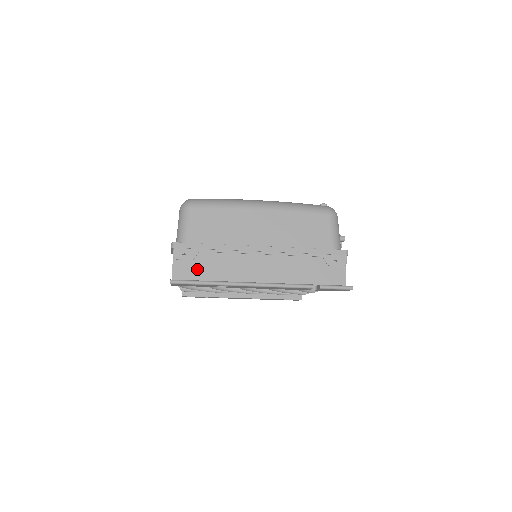
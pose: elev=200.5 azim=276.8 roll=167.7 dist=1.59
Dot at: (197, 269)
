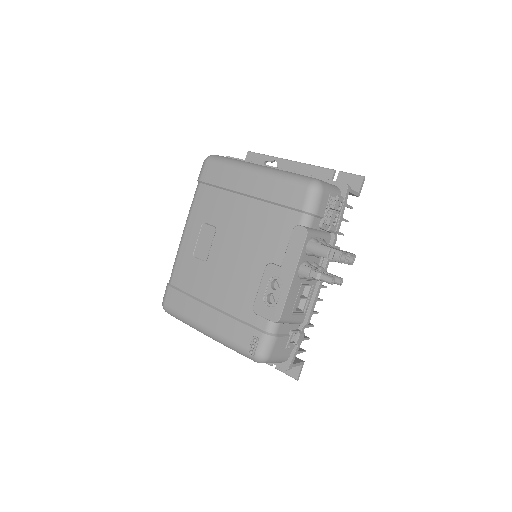
Dot at: occluded
